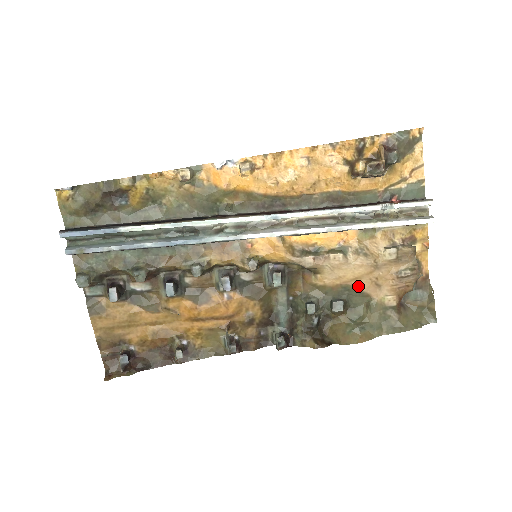
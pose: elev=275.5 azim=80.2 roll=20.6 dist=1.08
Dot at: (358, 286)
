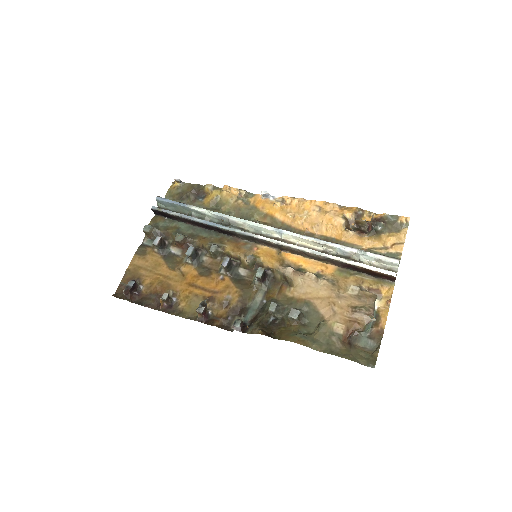
Dot at: (318, 306)
